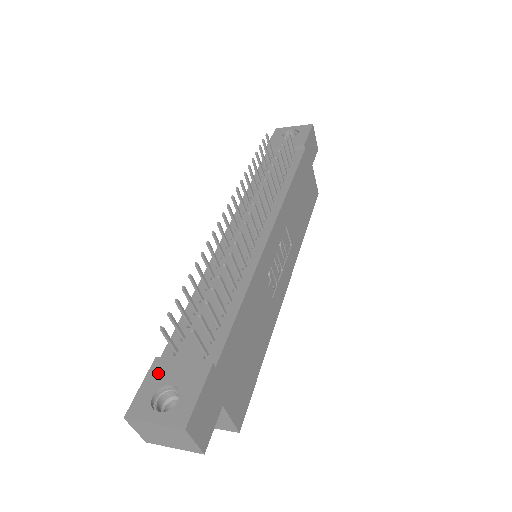
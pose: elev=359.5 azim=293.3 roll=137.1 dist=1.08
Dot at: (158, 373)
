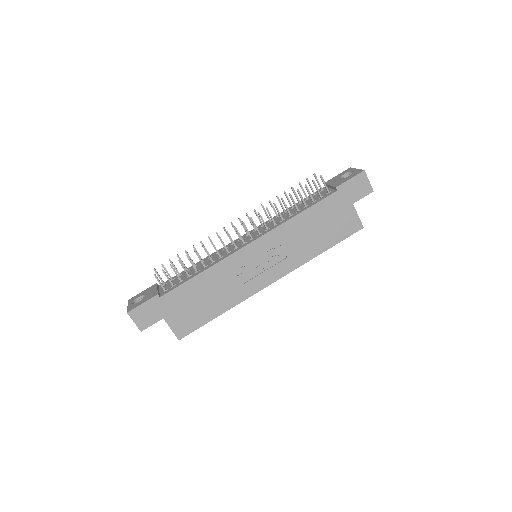
Dot at: (149, 289)
